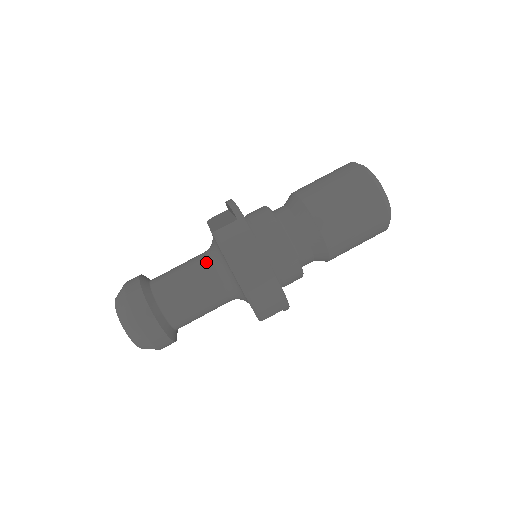
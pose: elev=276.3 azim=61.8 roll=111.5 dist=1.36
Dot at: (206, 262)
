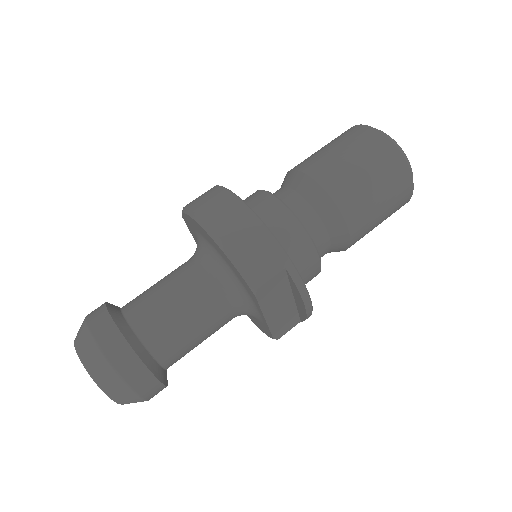
Dot at: occluded
